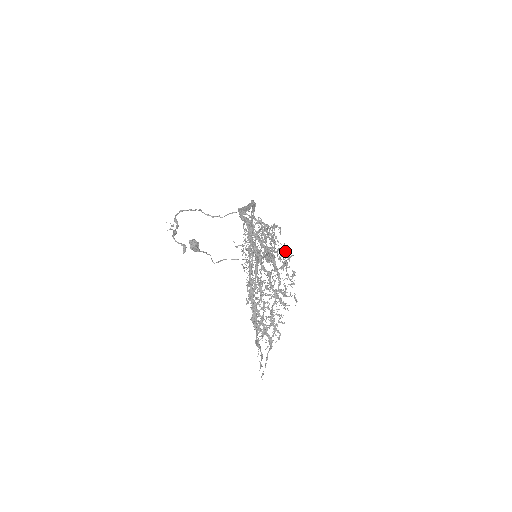
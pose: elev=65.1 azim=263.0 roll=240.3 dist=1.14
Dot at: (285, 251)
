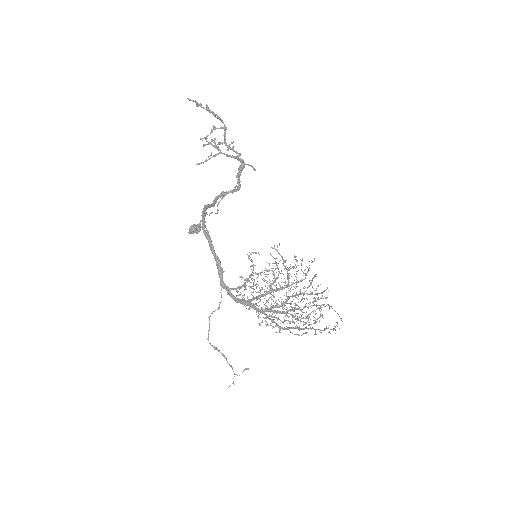
Dot at: (275, 258)
